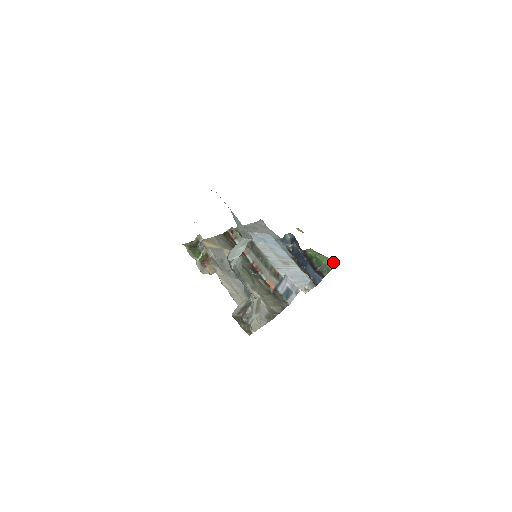
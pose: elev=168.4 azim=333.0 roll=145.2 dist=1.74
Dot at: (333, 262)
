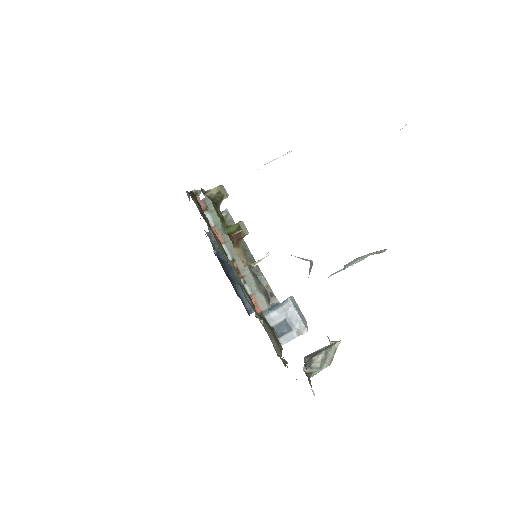
Dot at: occluded
